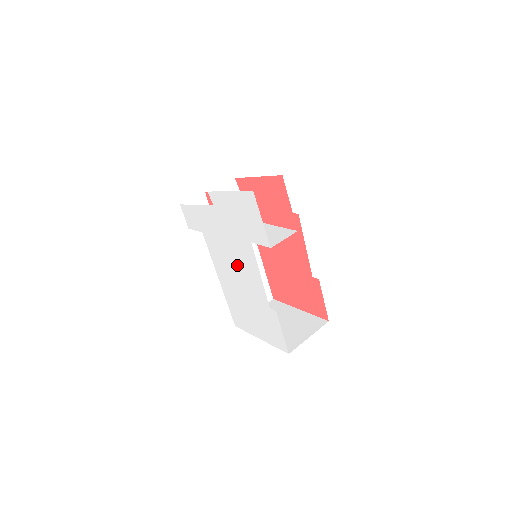
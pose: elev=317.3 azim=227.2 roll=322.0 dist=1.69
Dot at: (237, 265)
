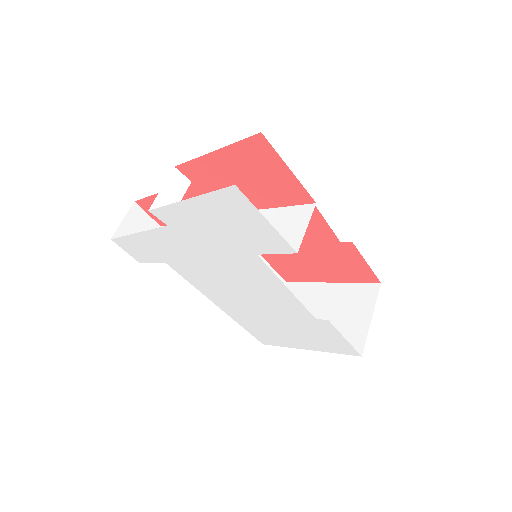
Dot at: (241, 286)
